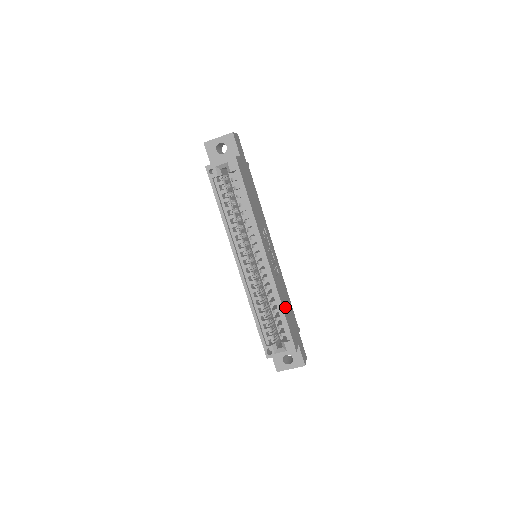
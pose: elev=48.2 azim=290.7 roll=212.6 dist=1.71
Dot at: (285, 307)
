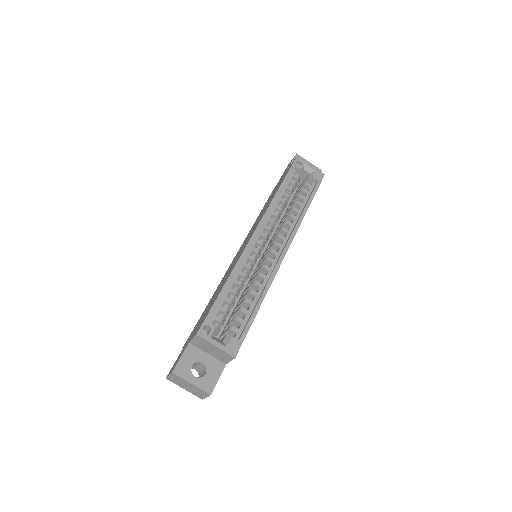
Dot at: occluded
